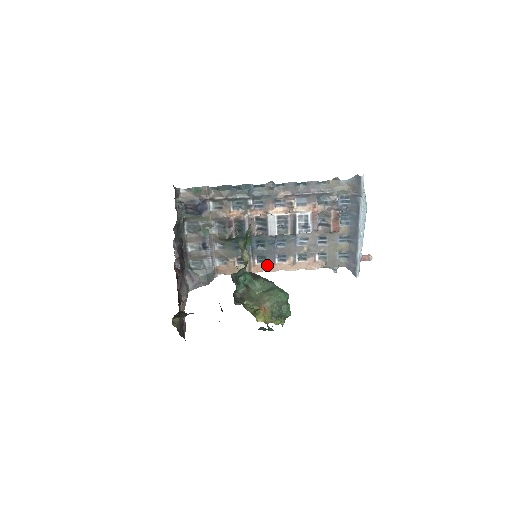
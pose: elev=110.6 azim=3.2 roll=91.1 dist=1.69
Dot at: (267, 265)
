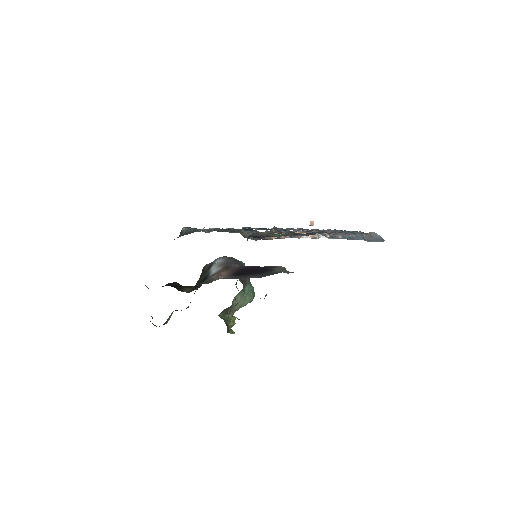
Dot at: occluded
